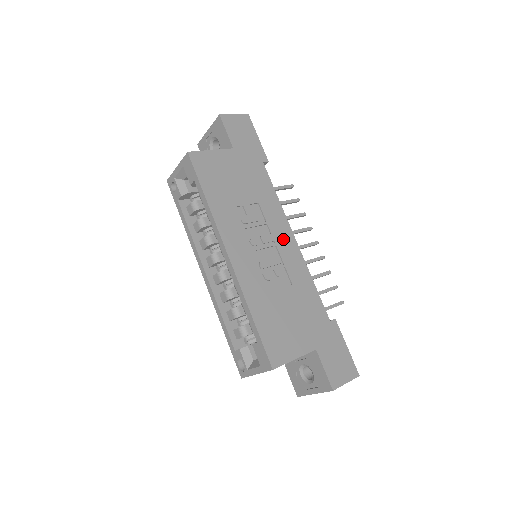
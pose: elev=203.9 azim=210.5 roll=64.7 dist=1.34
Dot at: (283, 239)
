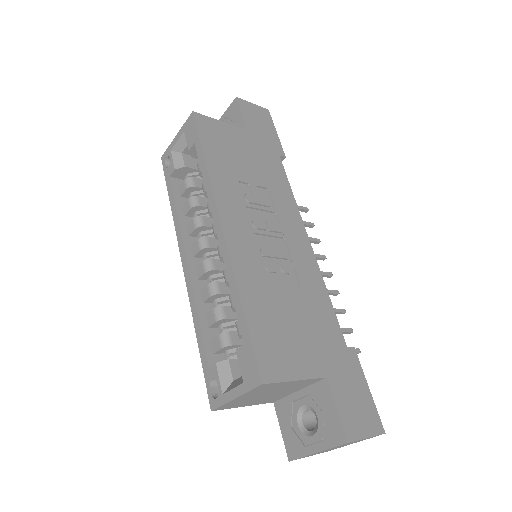
Dot at: (294, 235)
